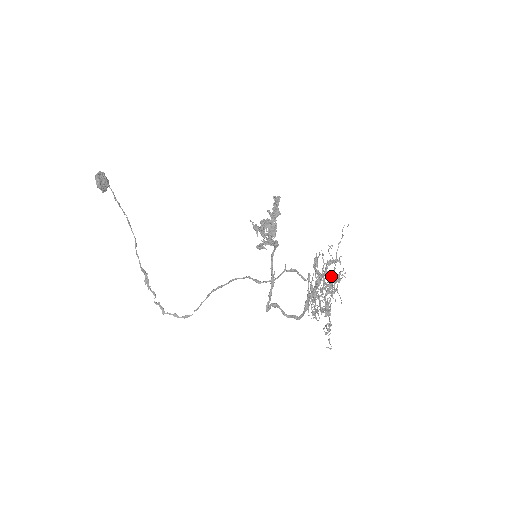
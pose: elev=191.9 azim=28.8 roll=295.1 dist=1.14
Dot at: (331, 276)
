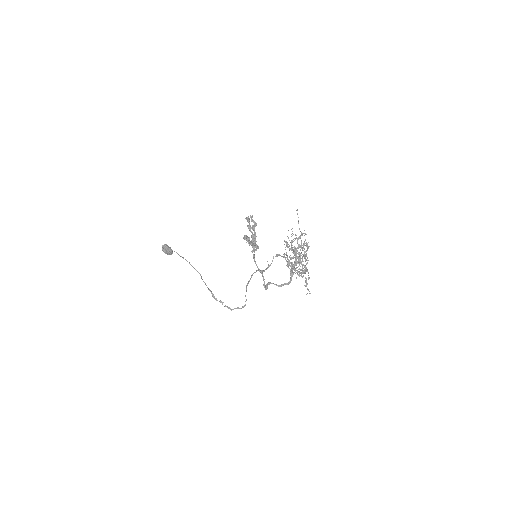
Dot at: occluded
